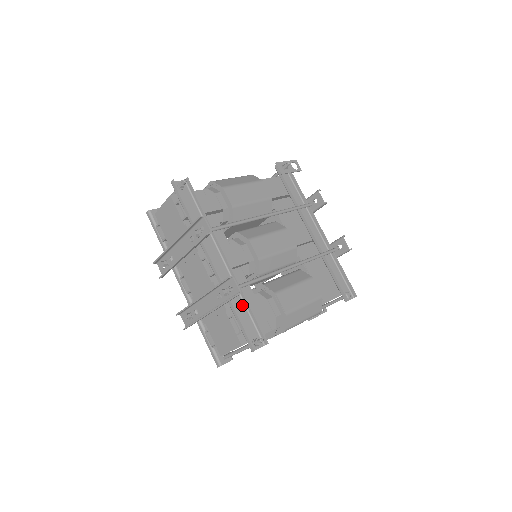
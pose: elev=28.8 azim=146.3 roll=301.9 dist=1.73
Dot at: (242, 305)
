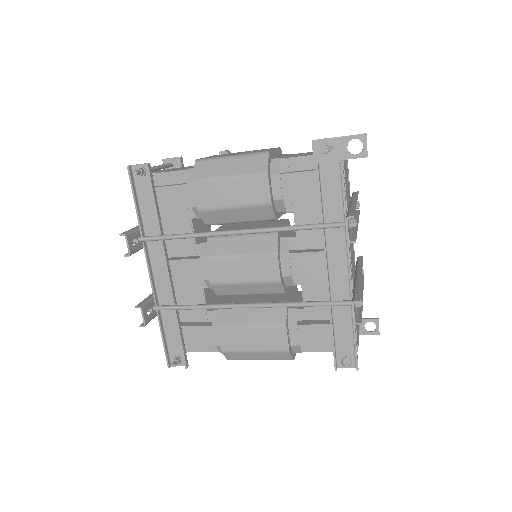
Dot at: (175, 322)
